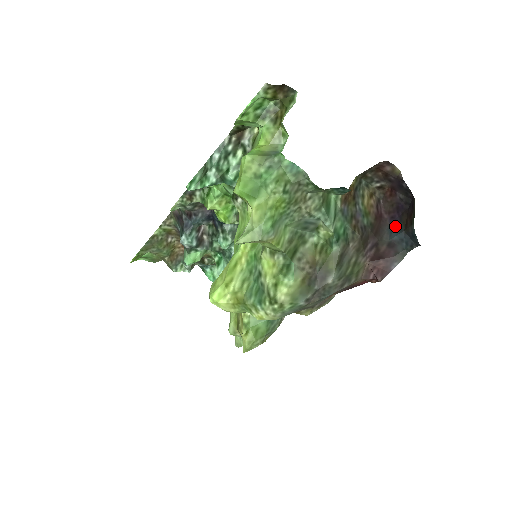
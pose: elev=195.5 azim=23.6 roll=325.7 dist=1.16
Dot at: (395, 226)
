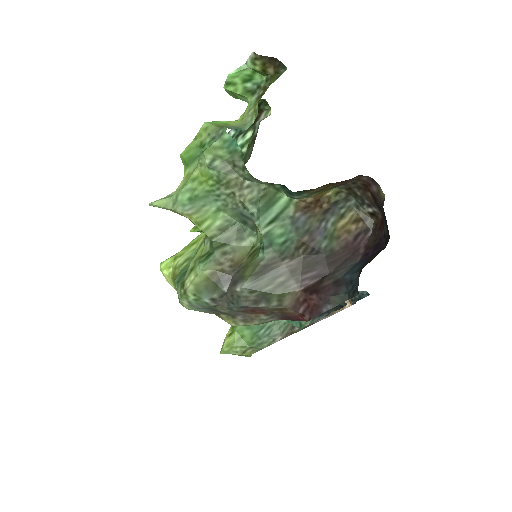
Dot at: (359, 264)
